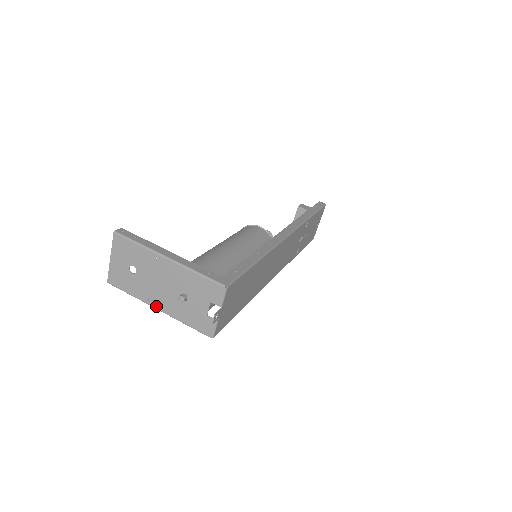
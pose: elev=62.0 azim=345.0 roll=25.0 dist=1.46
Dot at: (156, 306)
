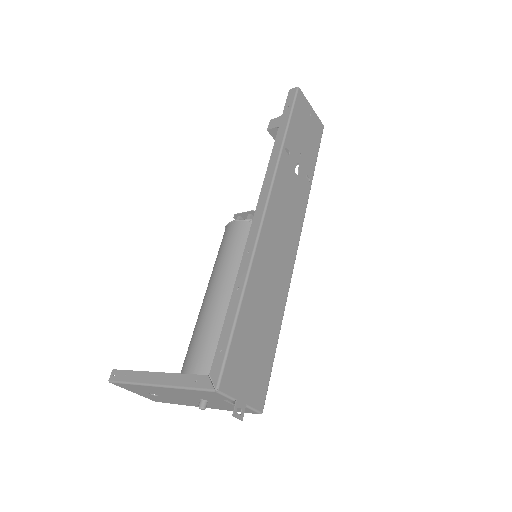
Dot at: occluded
